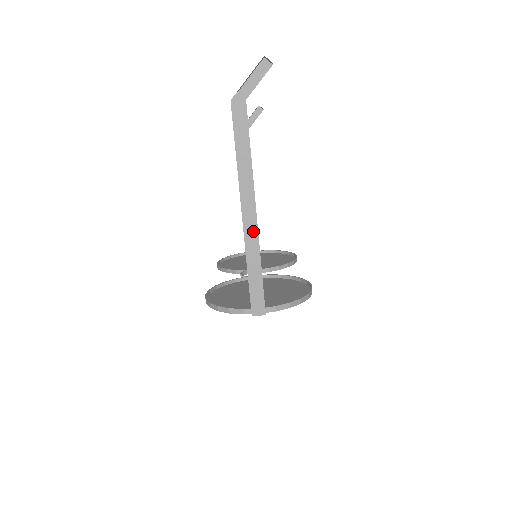
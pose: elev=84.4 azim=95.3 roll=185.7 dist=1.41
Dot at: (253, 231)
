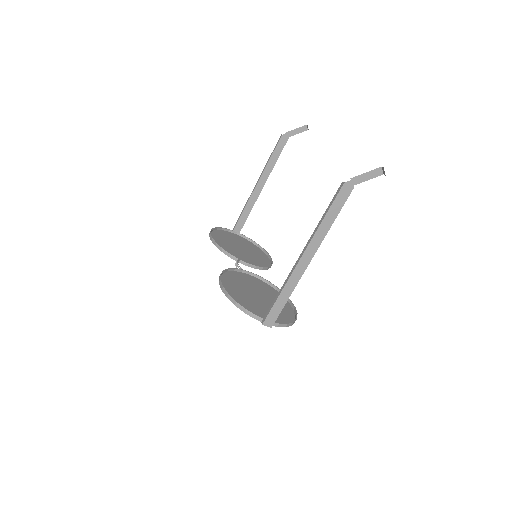
Dot at: (300, 272)
